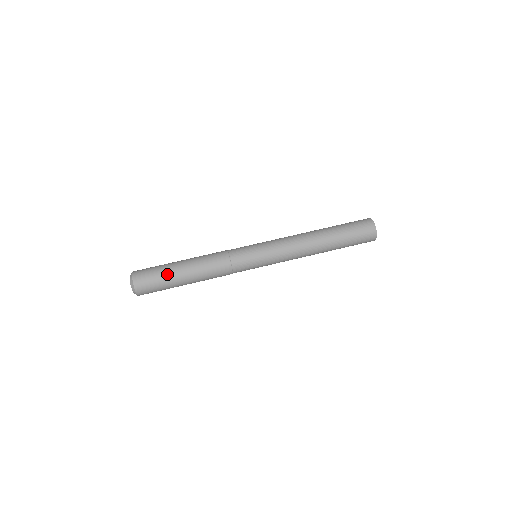
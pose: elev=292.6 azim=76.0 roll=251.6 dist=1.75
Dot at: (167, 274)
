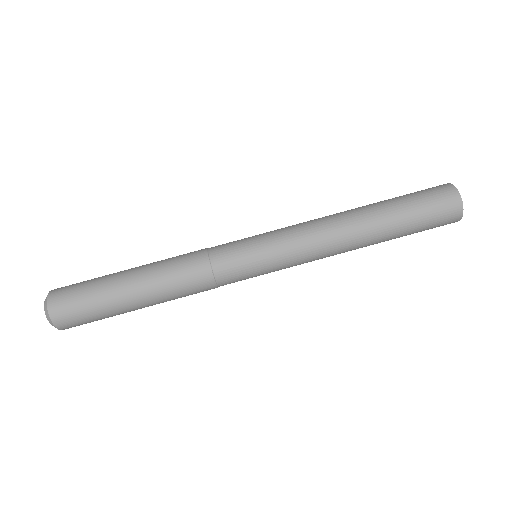
Dot at: (105, 297)
